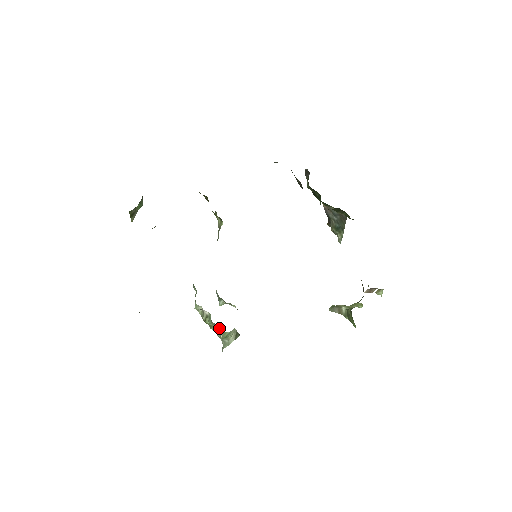
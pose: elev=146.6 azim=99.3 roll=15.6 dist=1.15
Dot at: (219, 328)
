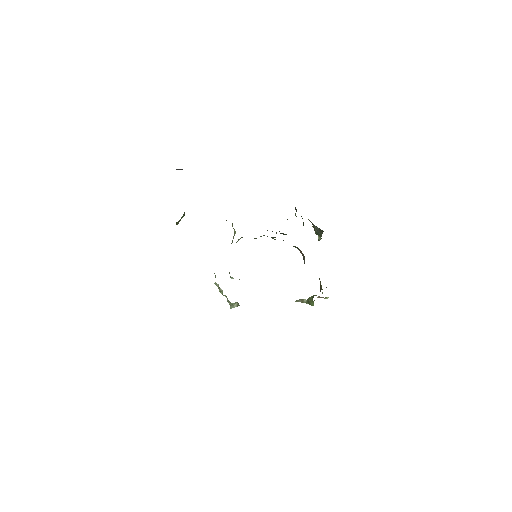
Dot at: occluded
